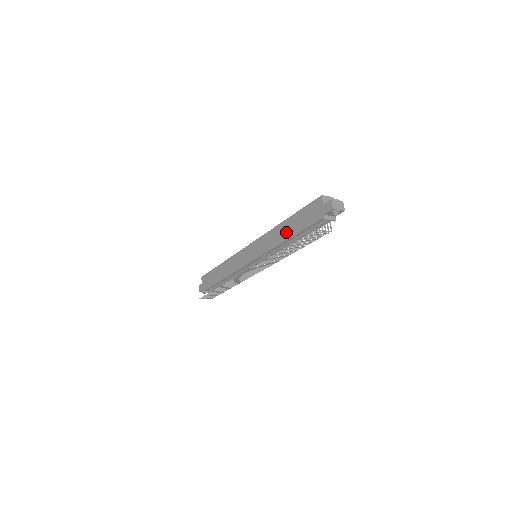
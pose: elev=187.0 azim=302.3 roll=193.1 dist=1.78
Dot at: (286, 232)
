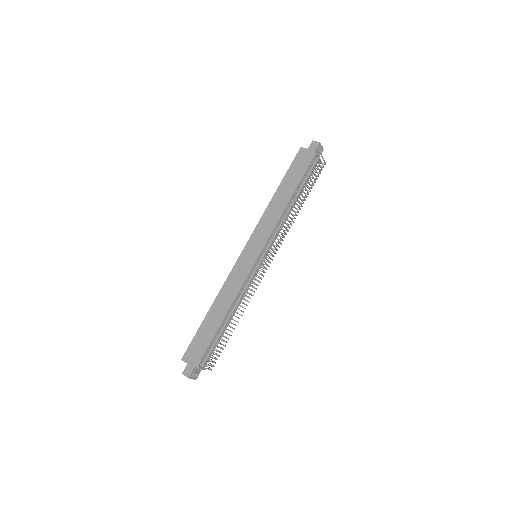
Dot at: (285, 196)
